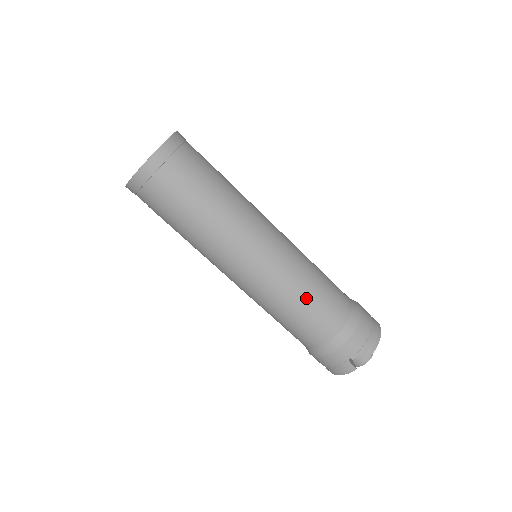
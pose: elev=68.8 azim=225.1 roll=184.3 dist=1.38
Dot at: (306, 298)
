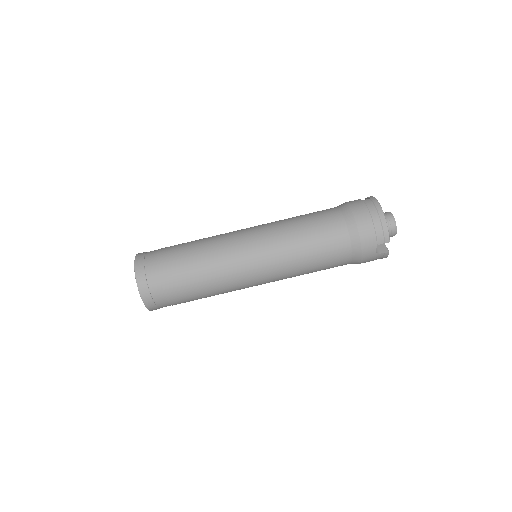
Dot at: (307, 258)
